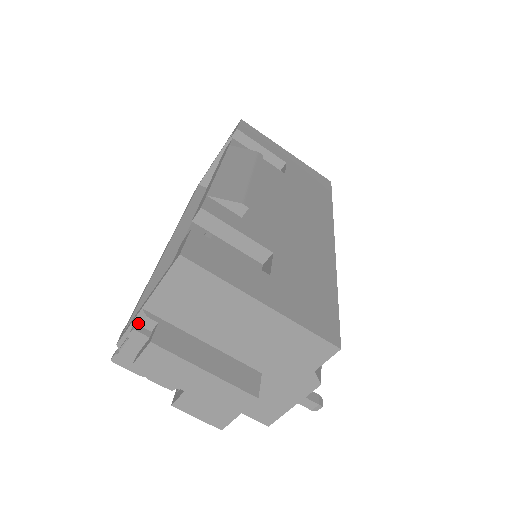
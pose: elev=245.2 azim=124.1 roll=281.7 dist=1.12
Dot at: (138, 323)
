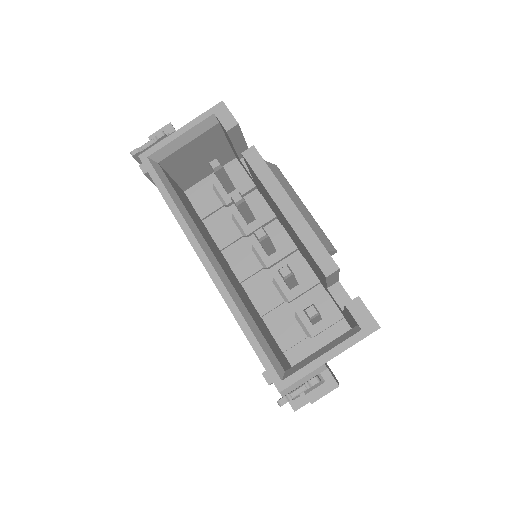
Dot at: (316, 374)
